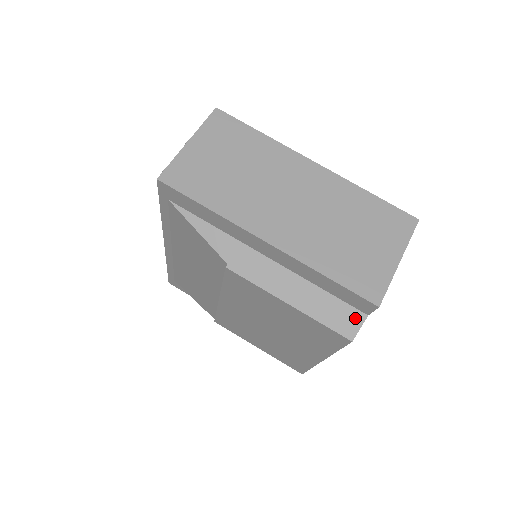
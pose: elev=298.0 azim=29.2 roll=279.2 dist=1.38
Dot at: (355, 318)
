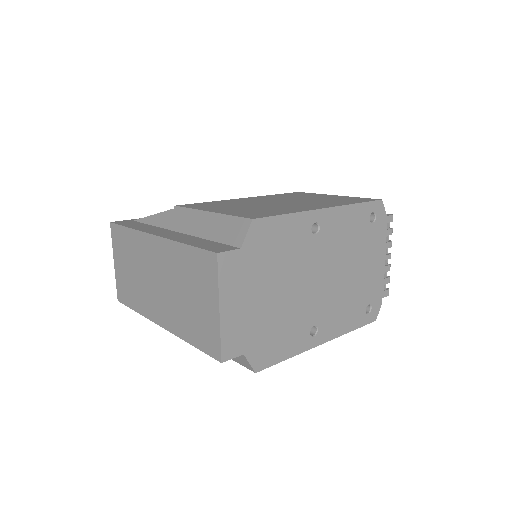
Dot at: (241, 357)
